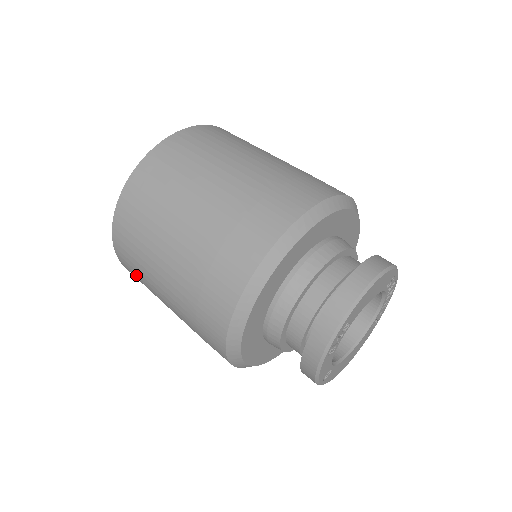
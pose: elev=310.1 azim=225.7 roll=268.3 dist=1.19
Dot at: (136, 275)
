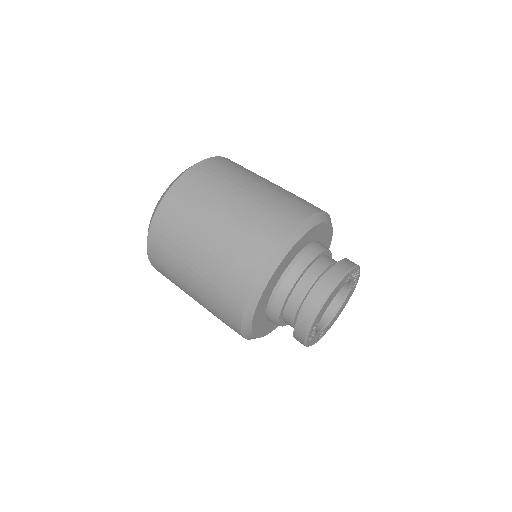
Dot at: occluded
